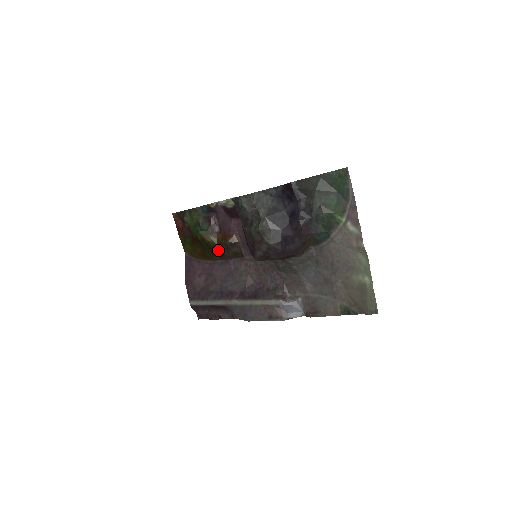
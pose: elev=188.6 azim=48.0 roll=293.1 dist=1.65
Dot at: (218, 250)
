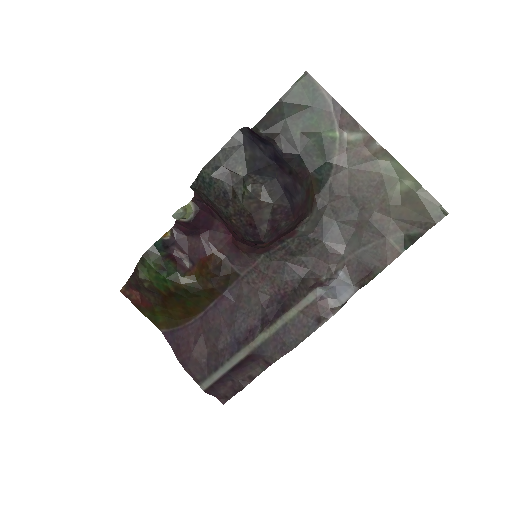
Dot at: (203, 289)
